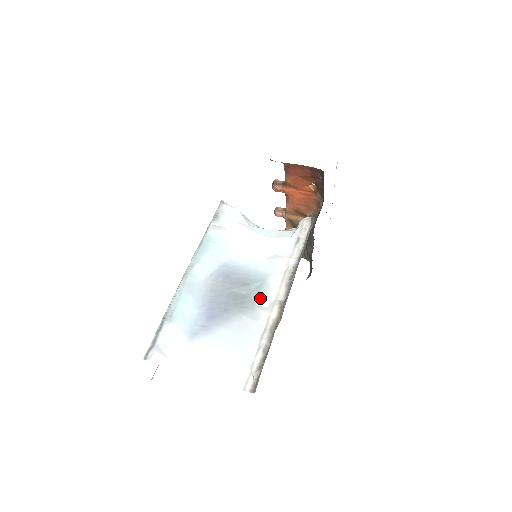
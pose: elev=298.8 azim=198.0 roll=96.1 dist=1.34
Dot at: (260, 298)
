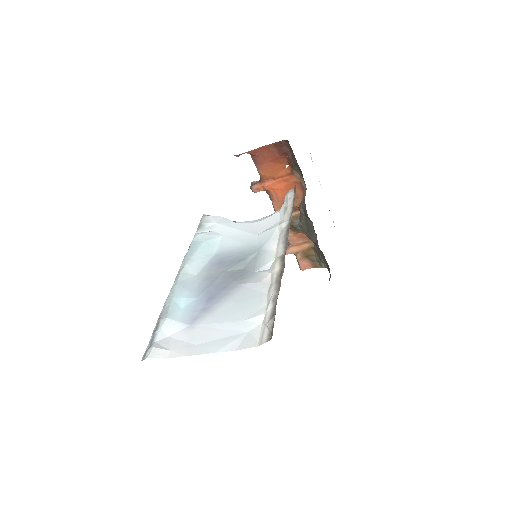
Dot at: (259, 264)
